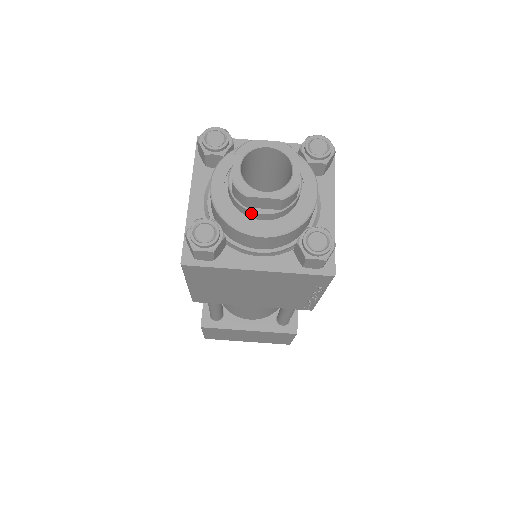
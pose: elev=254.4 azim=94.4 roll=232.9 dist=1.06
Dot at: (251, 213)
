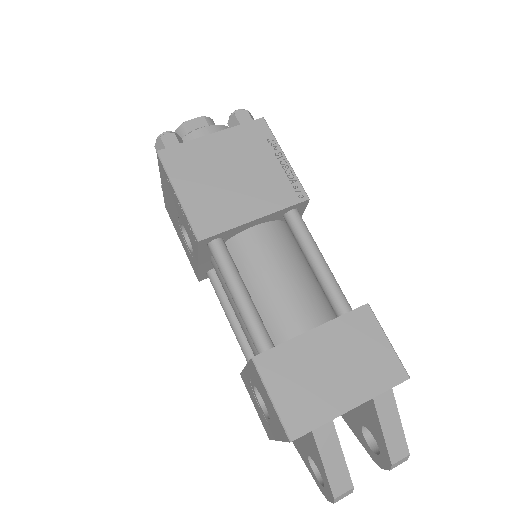
Dot at: occluded
